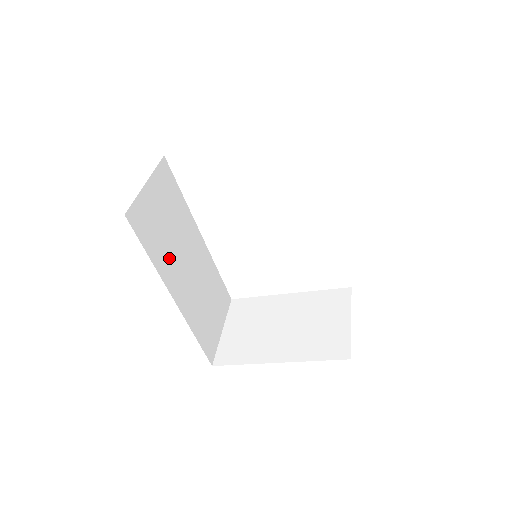
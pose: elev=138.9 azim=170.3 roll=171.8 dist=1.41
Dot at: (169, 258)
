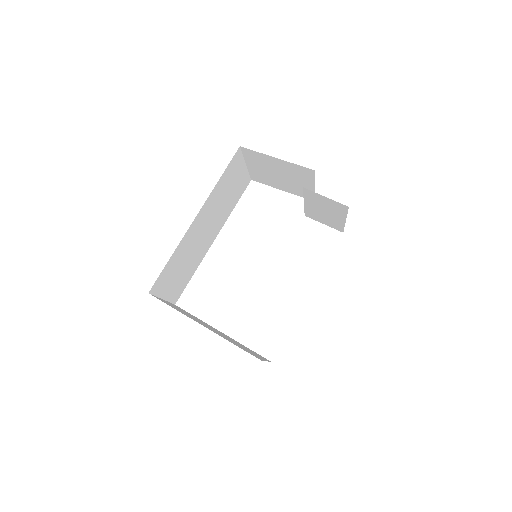
Dot at: (214, 202)
